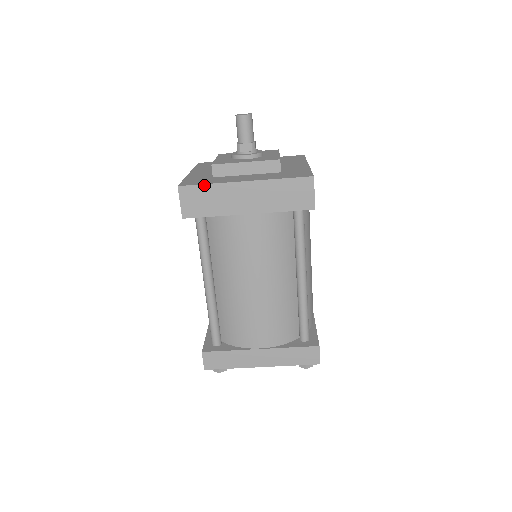
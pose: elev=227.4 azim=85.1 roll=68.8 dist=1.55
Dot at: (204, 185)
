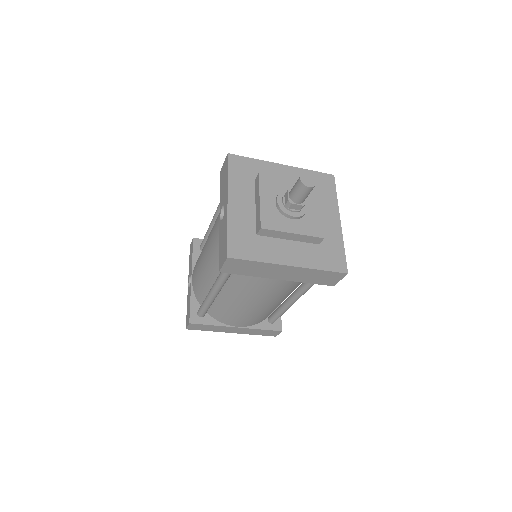
Dot at: (252, 261)
